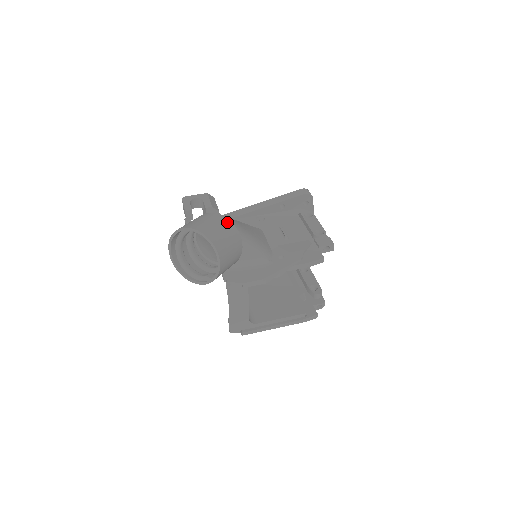
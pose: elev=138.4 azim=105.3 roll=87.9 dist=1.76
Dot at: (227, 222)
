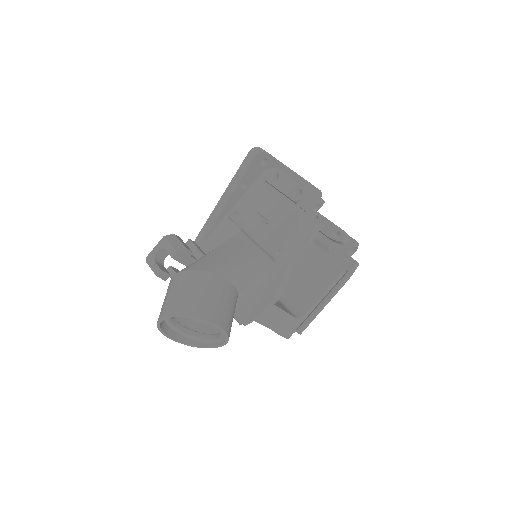
Dot at: (196, 276)
